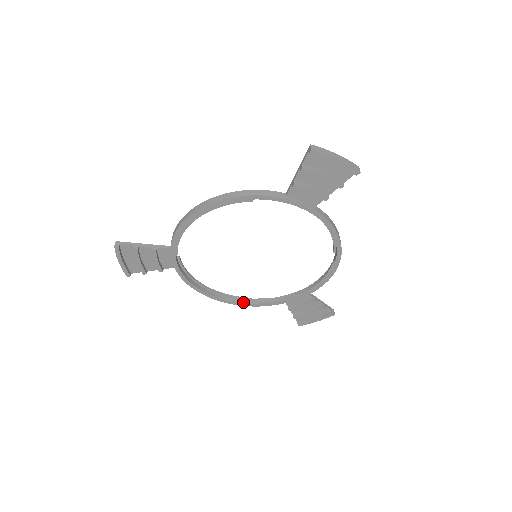
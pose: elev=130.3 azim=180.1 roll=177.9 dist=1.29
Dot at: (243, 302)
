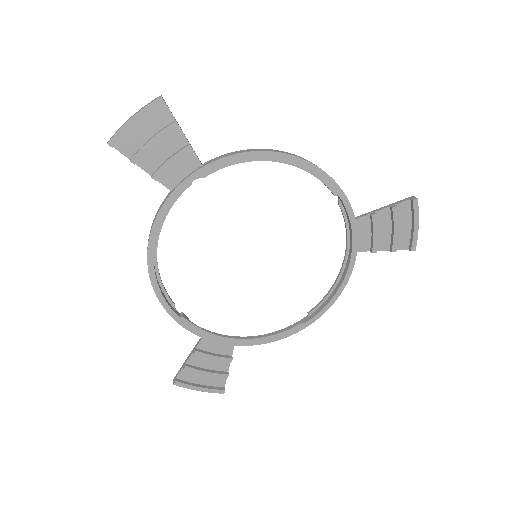
Dot at: (168, 302)
